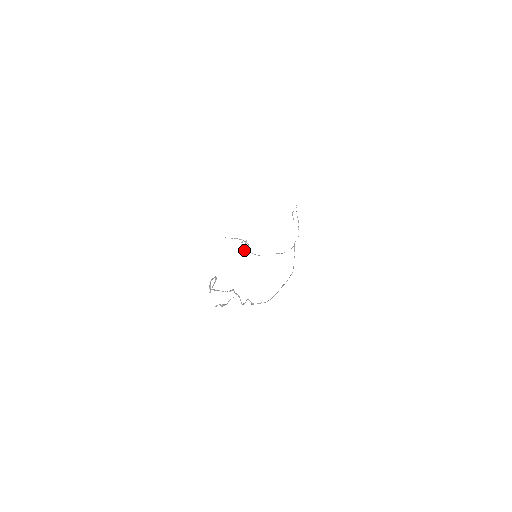
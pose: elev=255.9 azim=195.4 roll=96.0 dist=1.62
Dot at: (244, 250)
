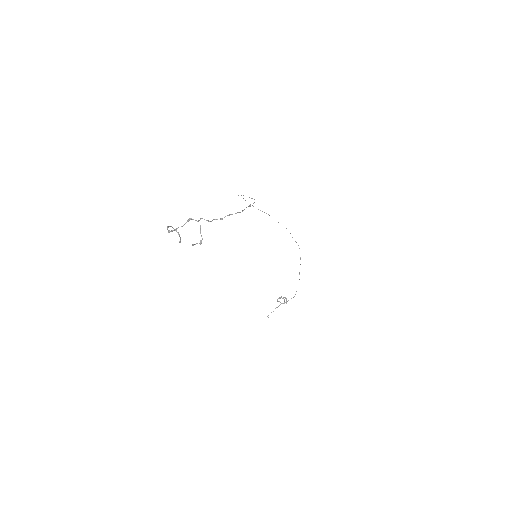
Dot at: (284, 303)
